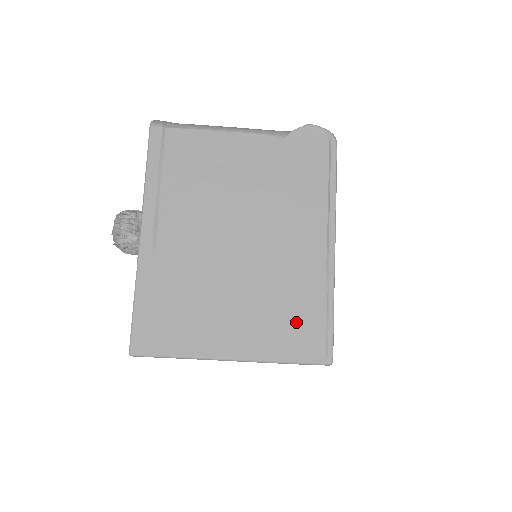
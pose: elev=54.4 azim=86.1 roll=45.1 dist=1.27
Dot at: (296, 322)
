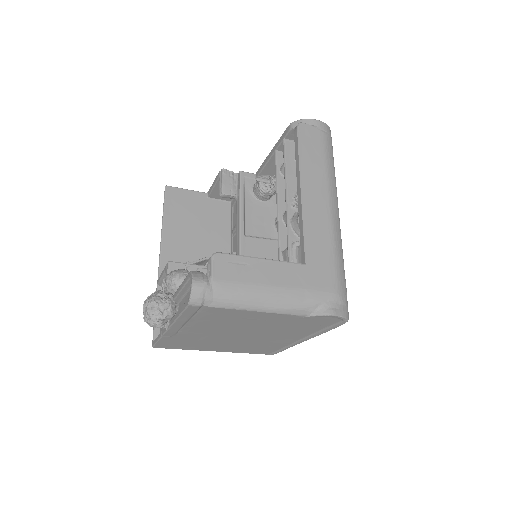
Dot at: (260, 349)
